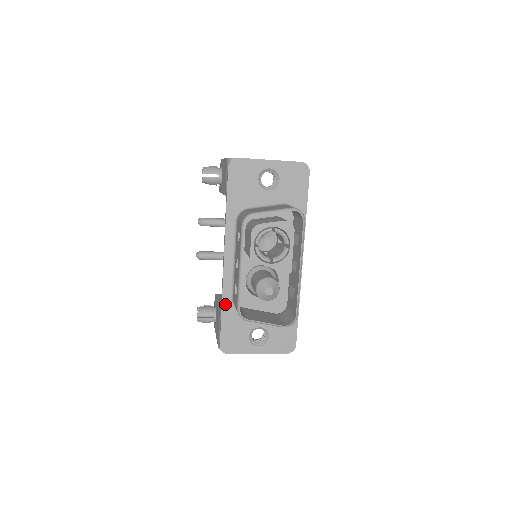
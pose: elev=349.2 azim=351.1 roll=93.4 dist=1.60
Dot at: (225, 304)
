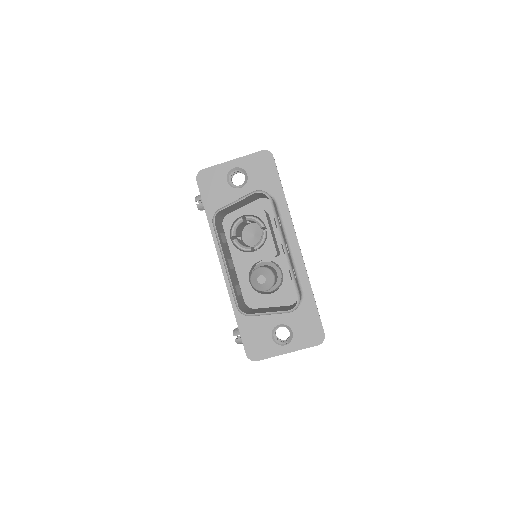
Dot at: (237, 310)
